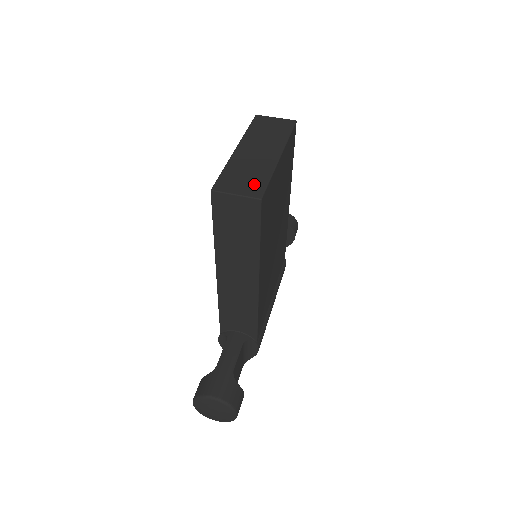
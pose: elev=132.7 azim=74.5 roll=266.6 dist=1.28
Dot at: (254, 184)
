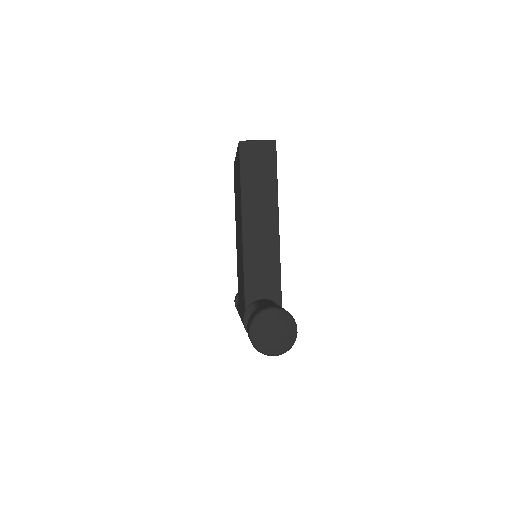
Dot at: occluded
